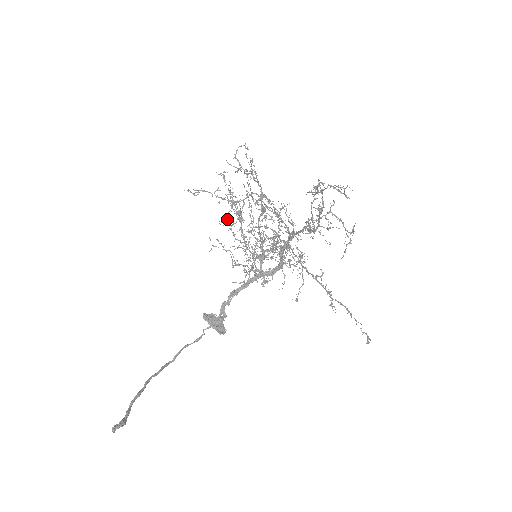
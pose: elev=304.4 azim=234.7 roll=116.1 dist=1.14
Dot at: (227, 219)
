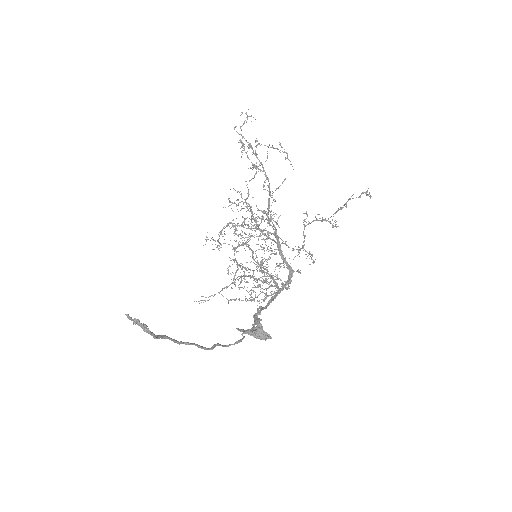
Dot at: (218, 245)
